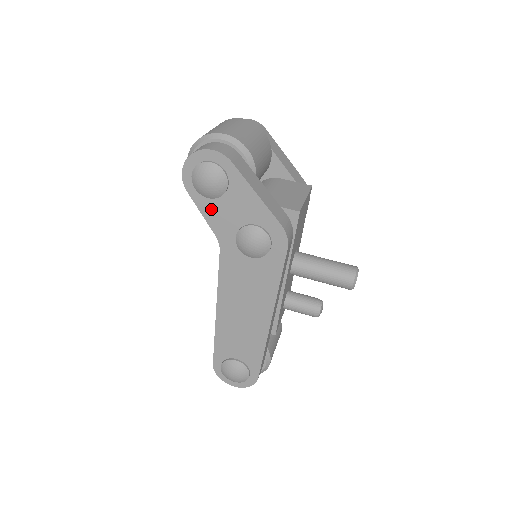
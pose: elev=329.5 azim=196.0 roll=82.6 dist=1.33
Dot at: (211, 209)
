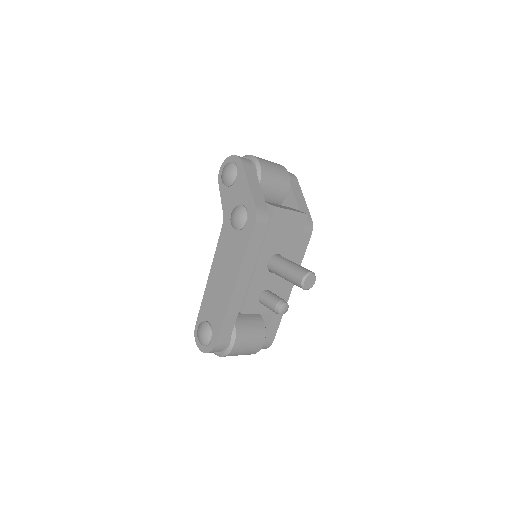
Dot at: (226, 194)
